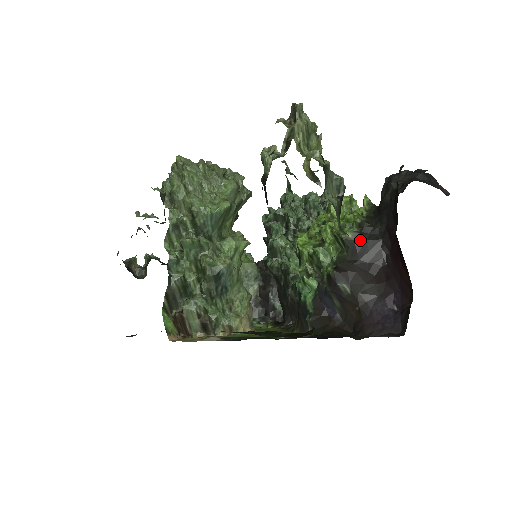
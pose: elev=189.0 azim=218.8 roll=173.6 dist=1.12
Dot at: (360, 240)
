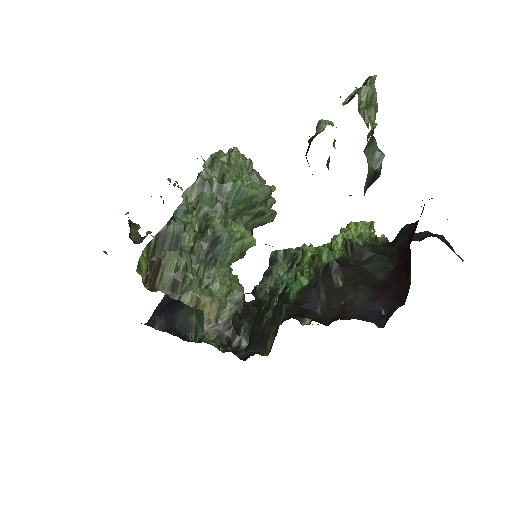
Dot at: (369, 250)
